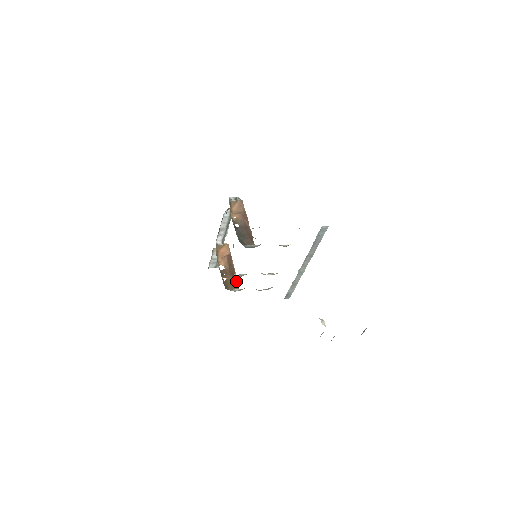
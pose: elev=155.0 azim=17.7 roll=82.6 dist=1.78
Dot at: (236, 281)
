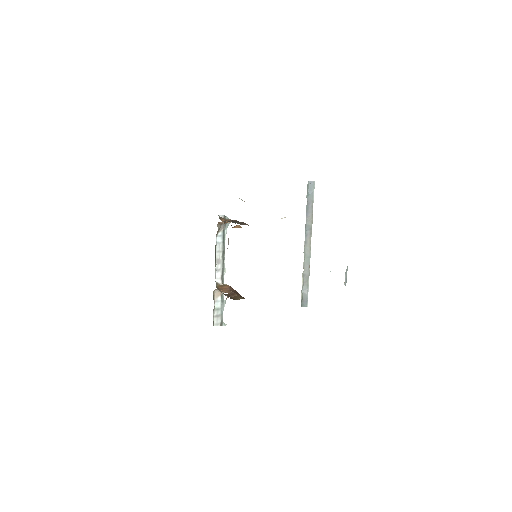
Dot at: occluded
